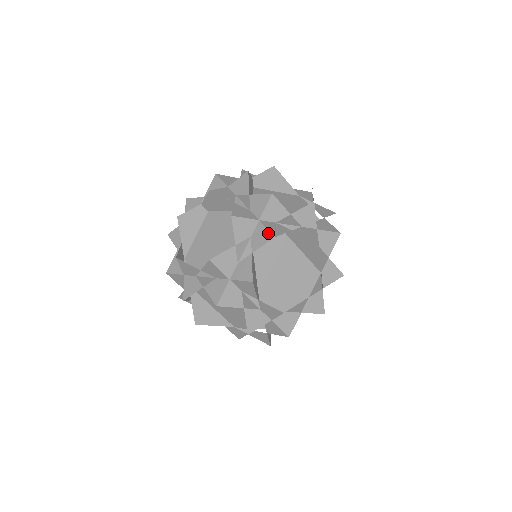
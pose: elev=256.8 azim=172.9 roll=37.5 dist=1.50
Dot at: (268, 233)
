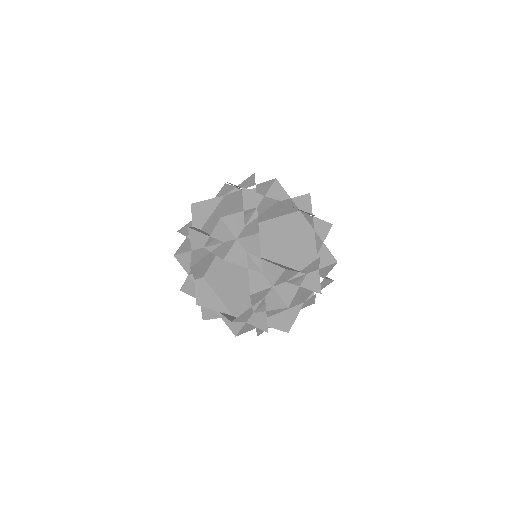
Dot at: (252, 237)
